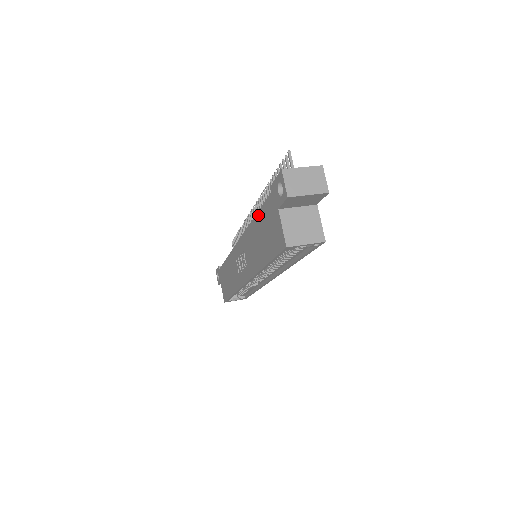
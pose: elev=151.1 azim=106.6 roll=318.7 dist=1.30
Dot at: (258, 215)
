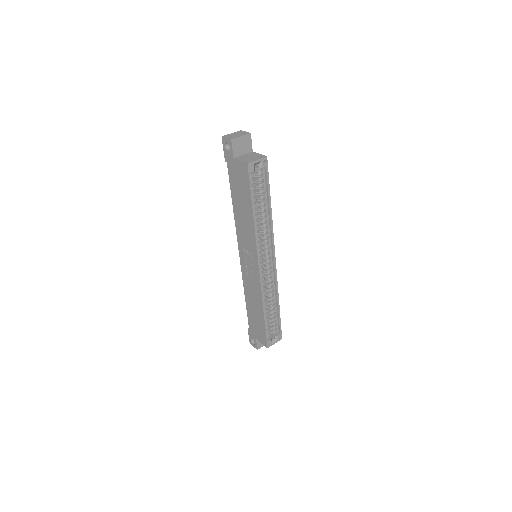
Dot at: (232, 195)
